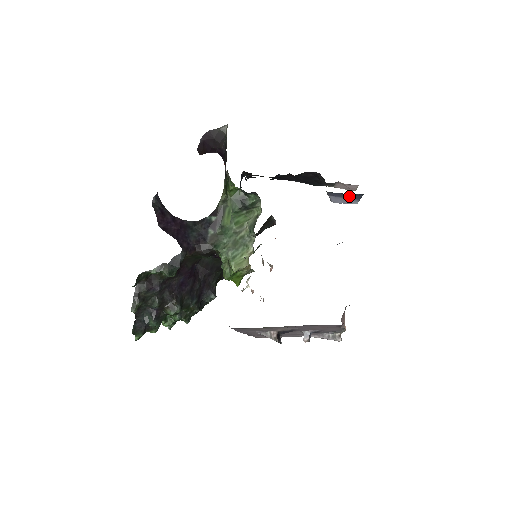
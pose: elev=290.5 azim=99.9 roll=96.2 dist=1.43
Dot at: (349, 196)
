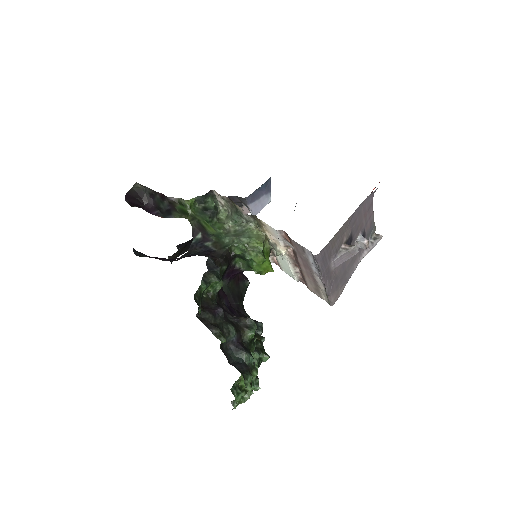
Dot at: (262, 192)
